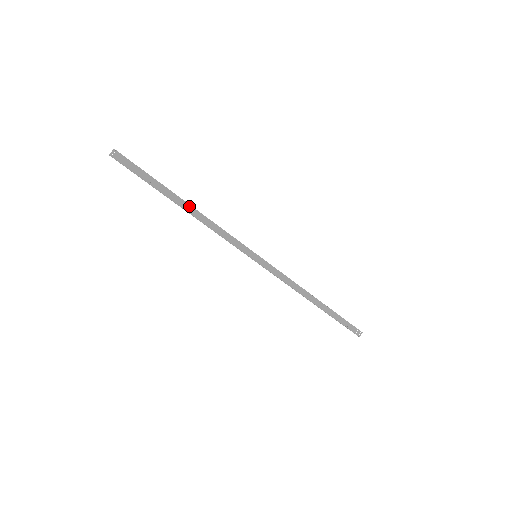
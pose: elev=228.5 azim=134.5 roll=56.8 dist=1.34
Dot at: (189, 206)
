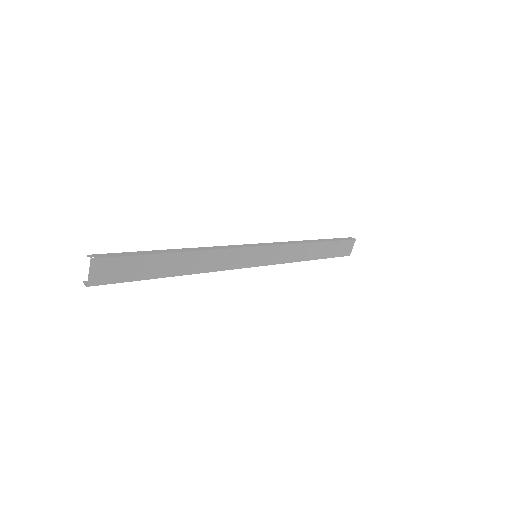
Dot at: (176, 275)
